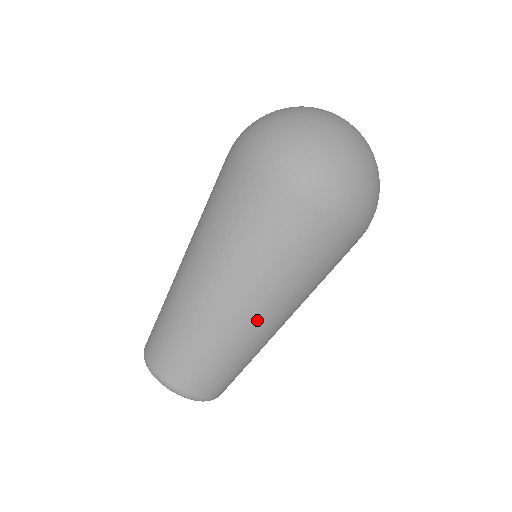
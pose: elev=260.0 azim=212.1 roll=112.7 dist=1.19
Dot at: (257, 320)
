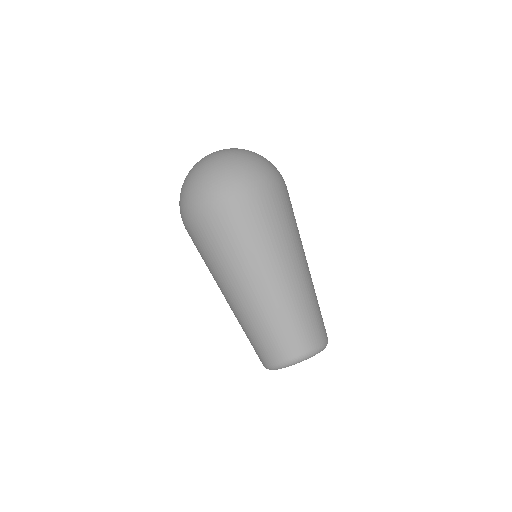
Dot at: (304, 268)
